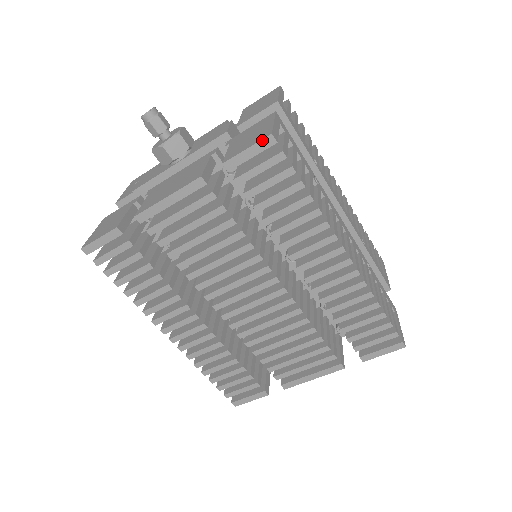
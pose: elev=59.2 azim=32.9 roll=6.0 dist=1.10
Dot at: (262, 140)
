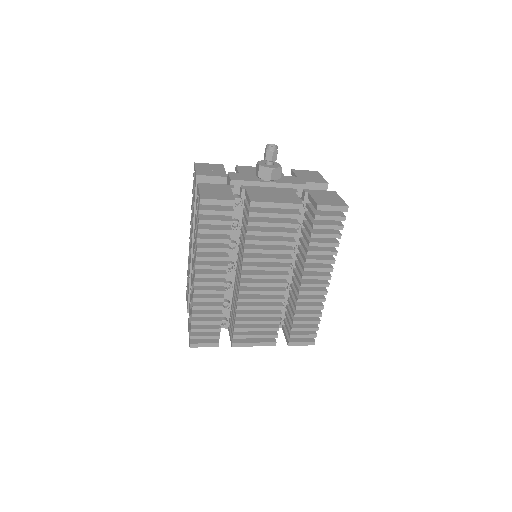
Dot at: (343, 206)
